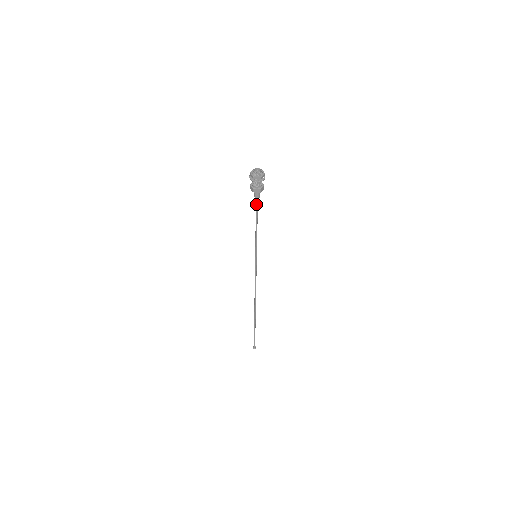
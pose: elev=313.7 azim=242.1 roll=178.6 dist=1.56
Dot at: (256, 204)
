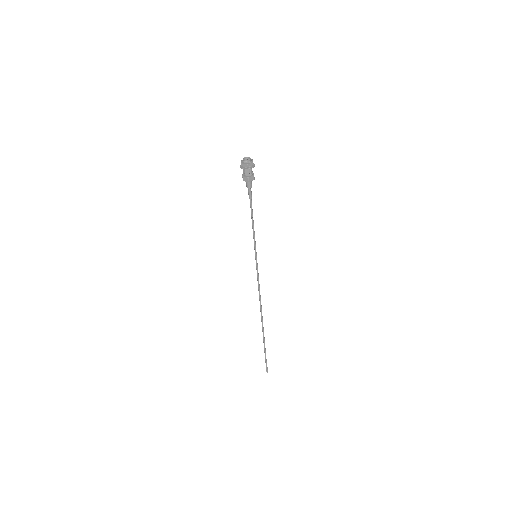
Dot at: (249, 195)
